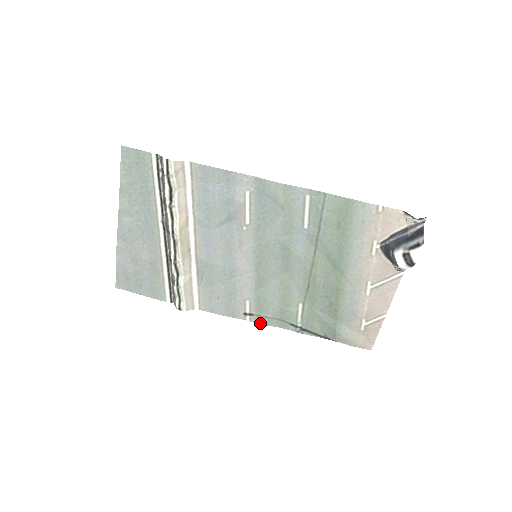
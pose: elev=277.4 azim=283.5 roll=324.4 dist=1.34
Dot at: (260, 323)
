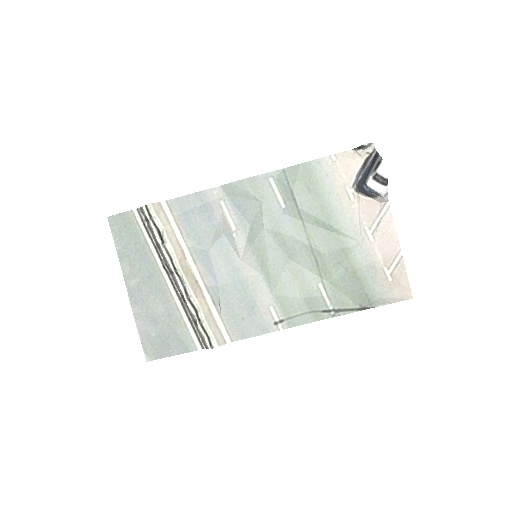
Dot at: (294, 326)
